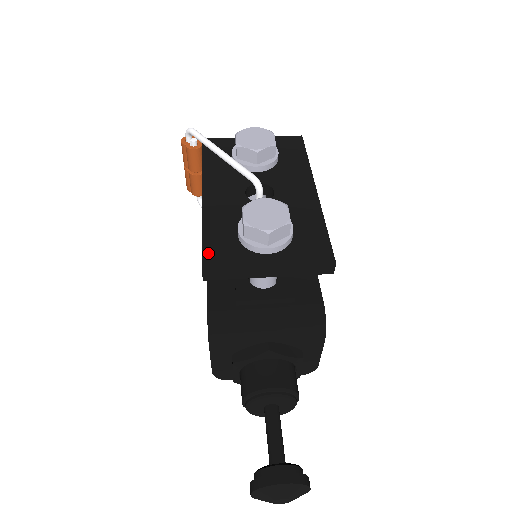
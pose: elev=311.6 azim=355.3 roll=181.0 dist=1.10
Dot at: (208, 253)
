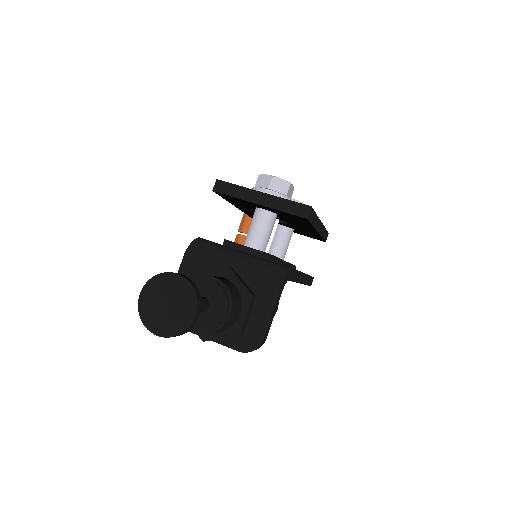
Dot at: occluded
